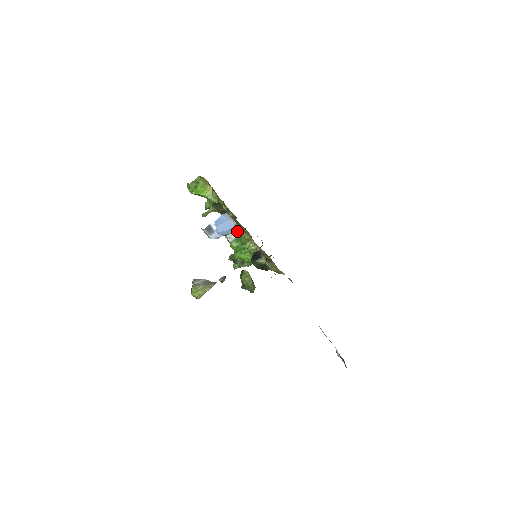
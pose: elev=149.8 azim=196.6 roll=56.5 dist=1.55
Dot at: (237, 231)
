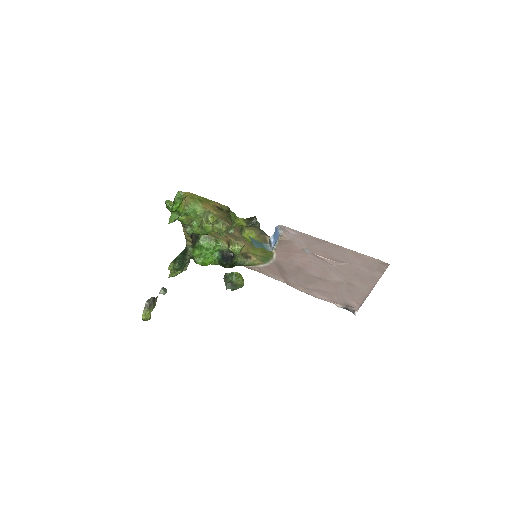
Dot at: (278, 238)
